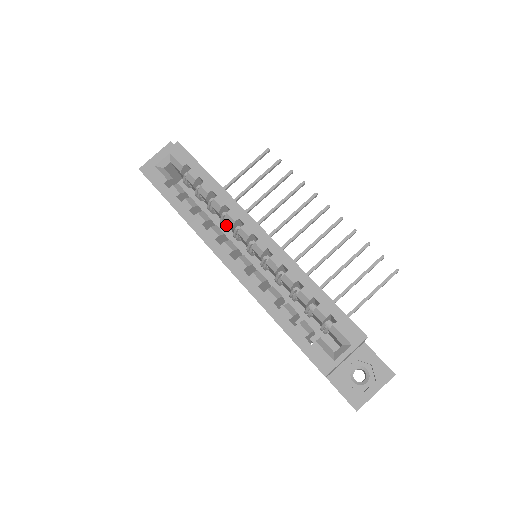
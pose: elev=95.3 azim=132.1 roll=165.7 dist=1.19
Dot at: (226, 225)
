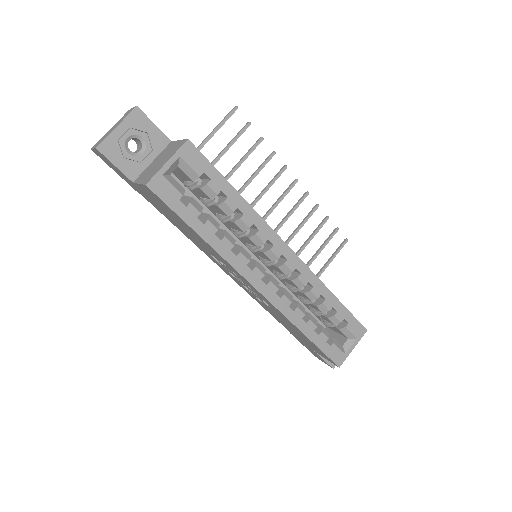
Dot at: occluded
